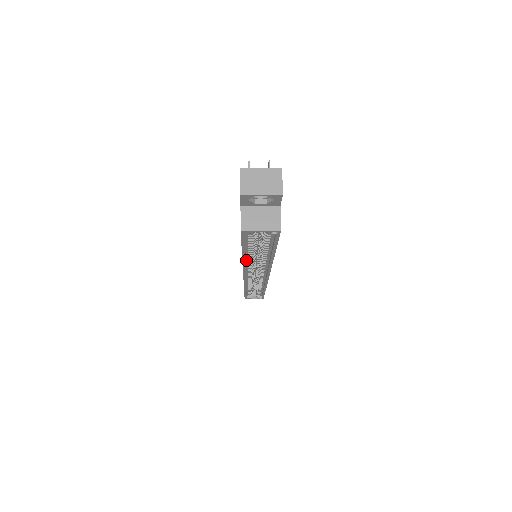
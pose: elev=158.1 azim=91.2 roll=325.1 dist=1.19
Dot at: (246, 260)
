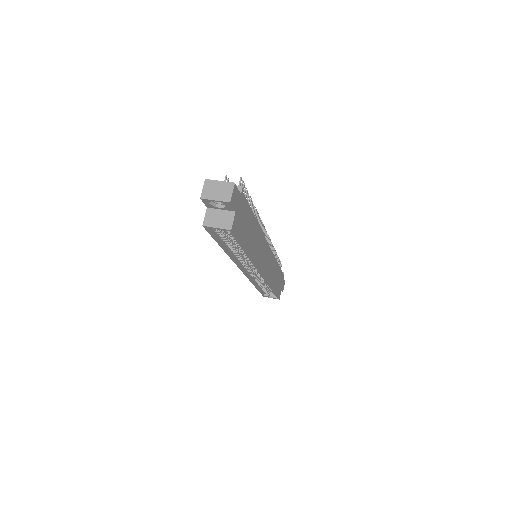
Dot at: (233, 255)
